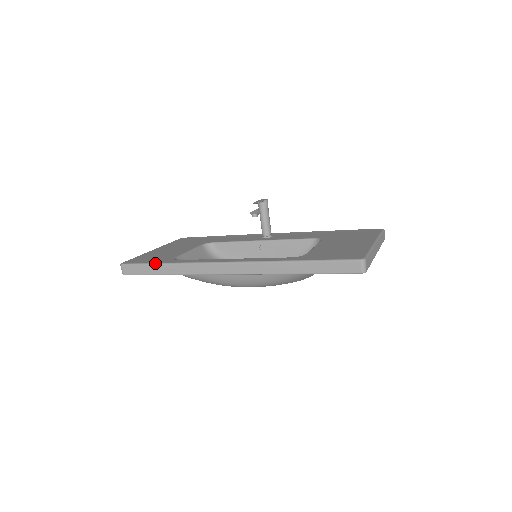
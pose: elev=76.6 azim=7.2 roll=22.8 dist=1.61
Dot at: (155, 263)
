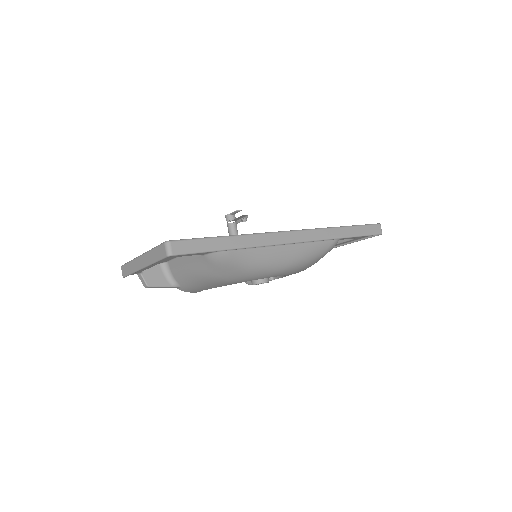
Dot at: (217, 236)
